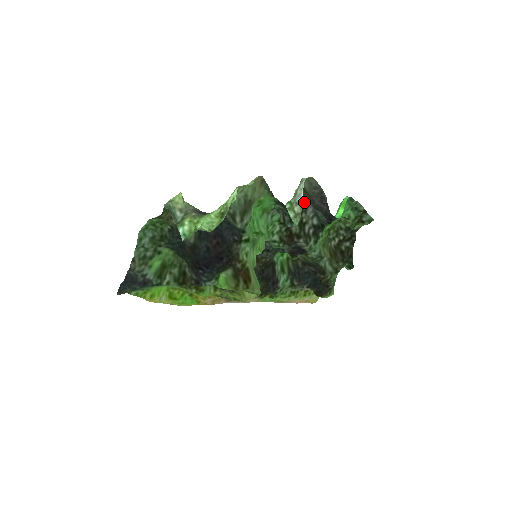
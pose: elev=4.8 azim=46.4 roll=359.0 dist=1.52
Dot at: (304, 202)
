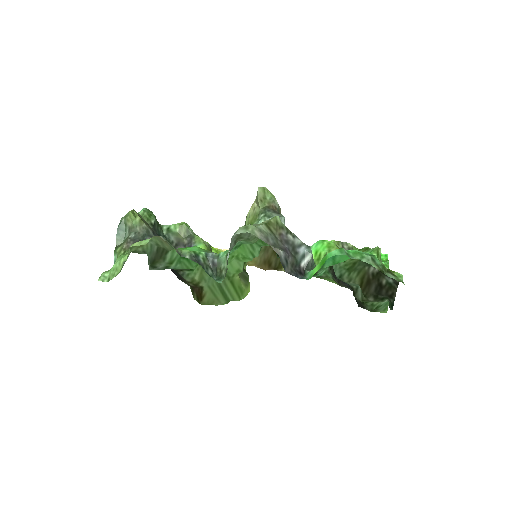
Dot at: (289, 230)
